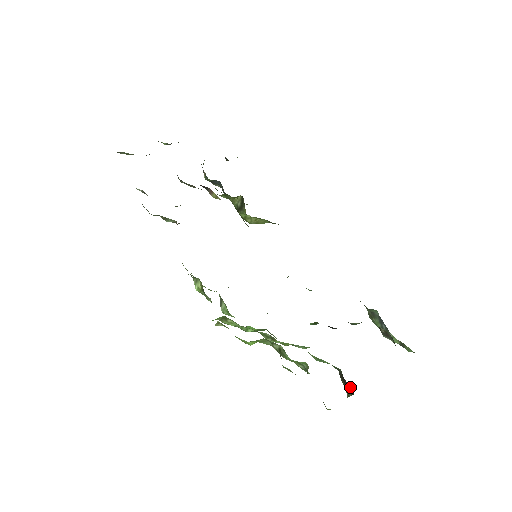
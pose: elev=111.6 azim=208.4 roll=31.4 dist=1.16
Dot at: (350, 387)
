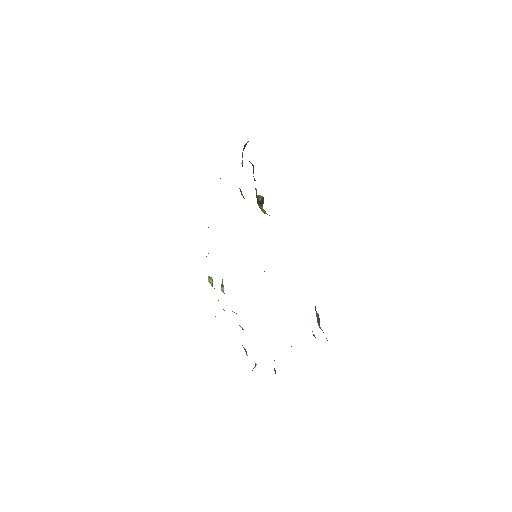
Dot at: occluded
